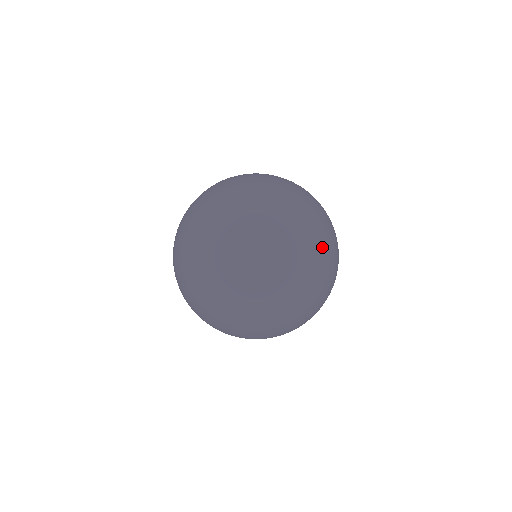
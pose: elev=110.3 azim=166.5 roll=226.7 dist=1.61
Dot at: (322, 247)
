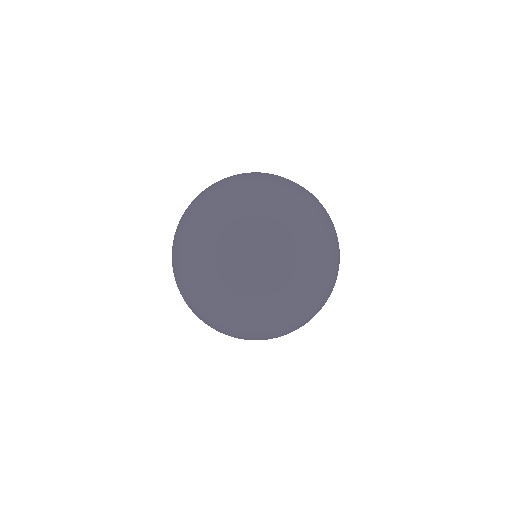
Dot at: occluded
